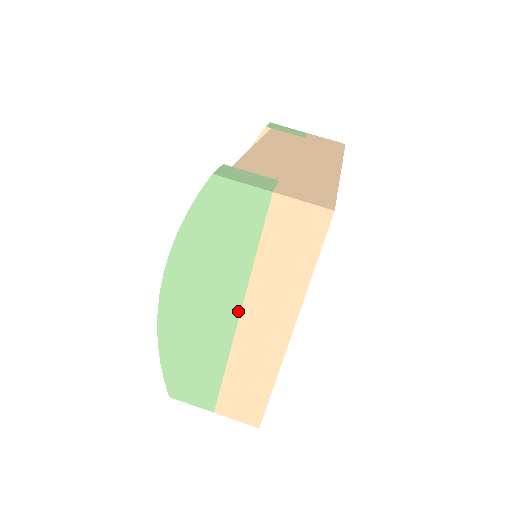
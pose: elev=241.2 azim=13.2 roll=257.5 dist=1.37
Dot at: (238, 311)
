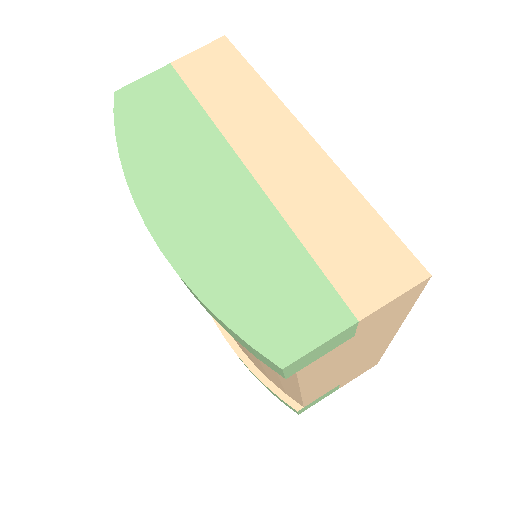
Dot at: (239, 164)
